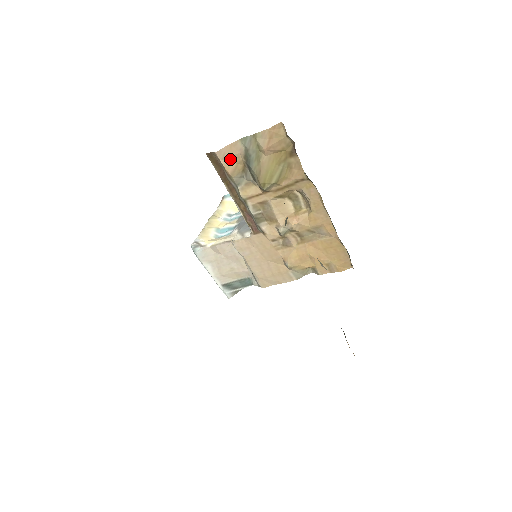
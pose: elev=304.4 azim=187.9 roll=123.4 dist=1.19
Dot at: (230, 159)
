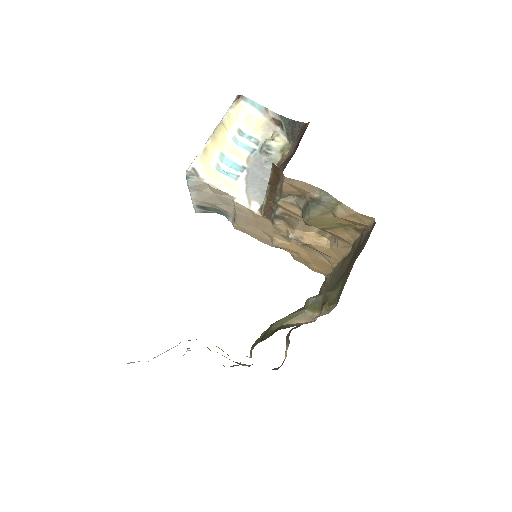
Dot at: (295, 187)
